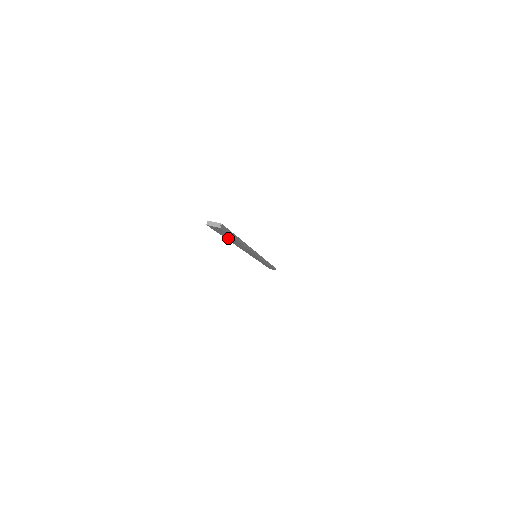
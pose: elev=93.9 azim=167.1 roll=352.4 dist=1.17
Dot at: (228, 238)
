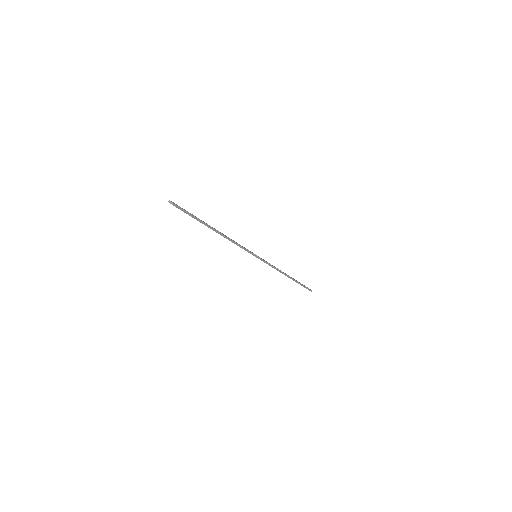
Dot at: (198, 220)
